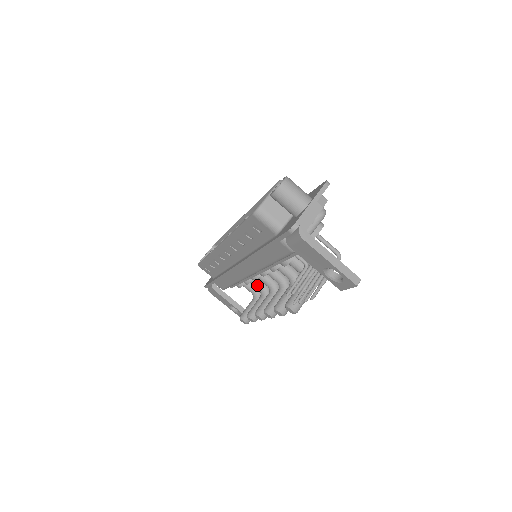
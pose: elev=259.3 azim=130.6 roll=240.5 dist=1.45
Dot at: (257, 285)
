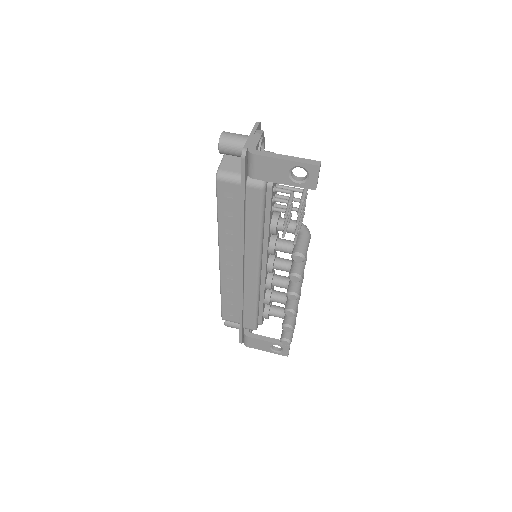
Dot at: (278, 299)
